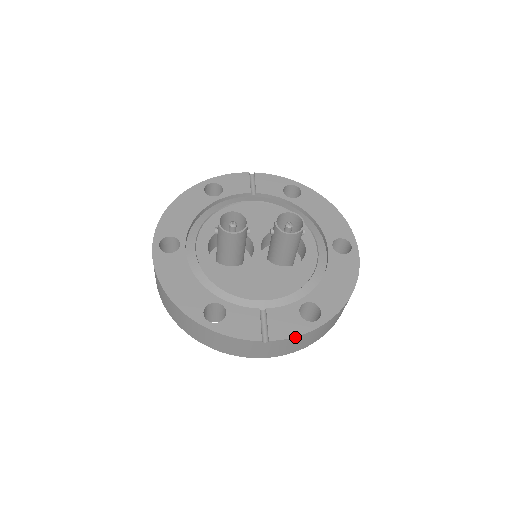
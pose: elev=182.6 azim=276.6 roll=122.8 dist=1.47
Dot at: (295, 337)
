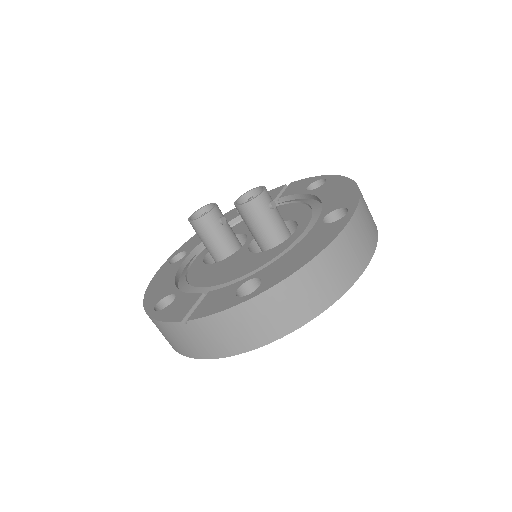
Dot at: (215, 315)
